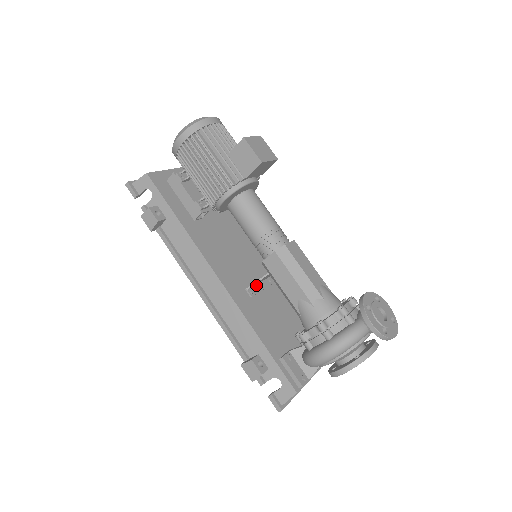
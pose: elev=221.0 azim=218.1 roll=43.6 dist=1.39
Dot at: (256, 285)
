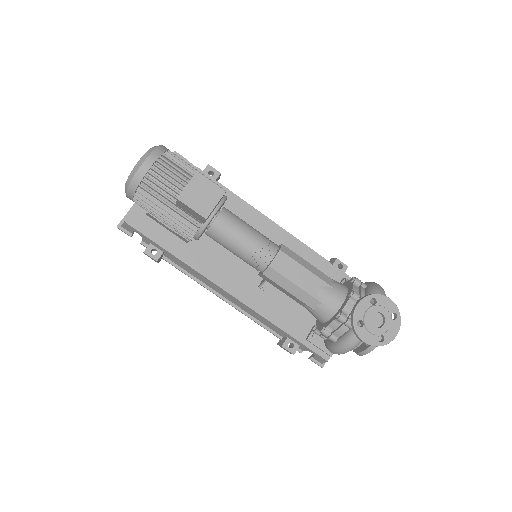
Dot at: occluded
